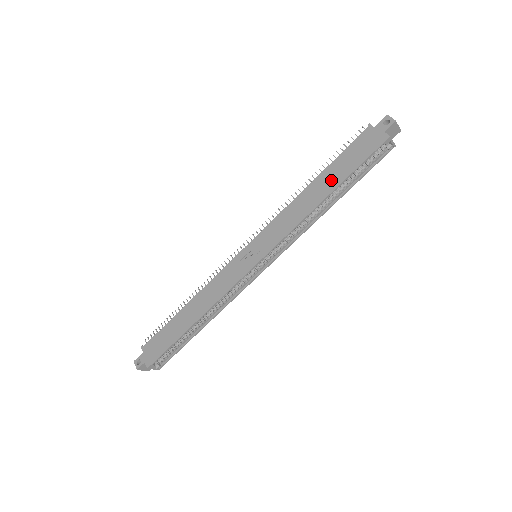
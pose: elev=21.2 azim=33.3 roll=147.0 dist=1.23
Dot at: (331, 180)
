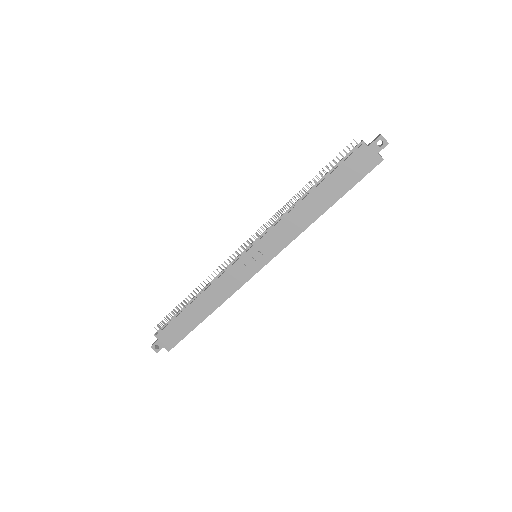
Dot at: (328, 196)
